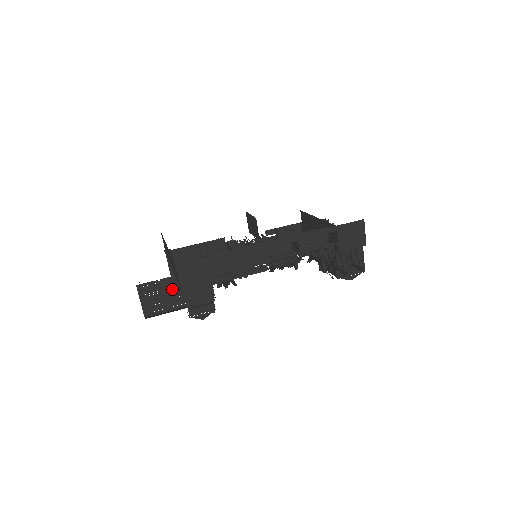
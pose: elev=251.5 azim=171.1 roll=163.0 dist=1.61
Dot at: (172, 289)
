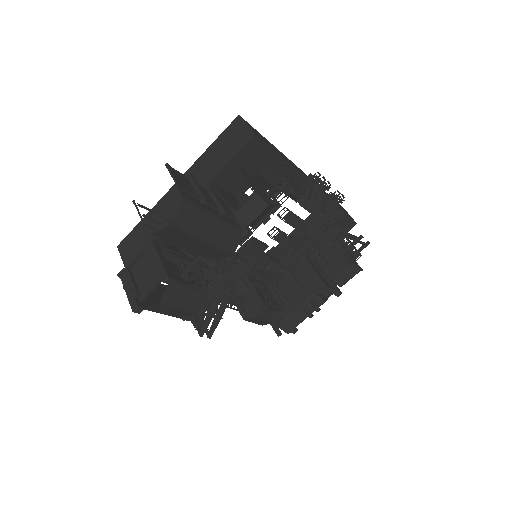
Dot at: occluded
